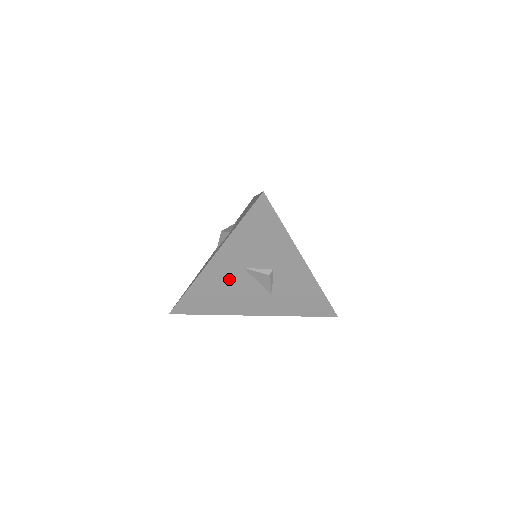
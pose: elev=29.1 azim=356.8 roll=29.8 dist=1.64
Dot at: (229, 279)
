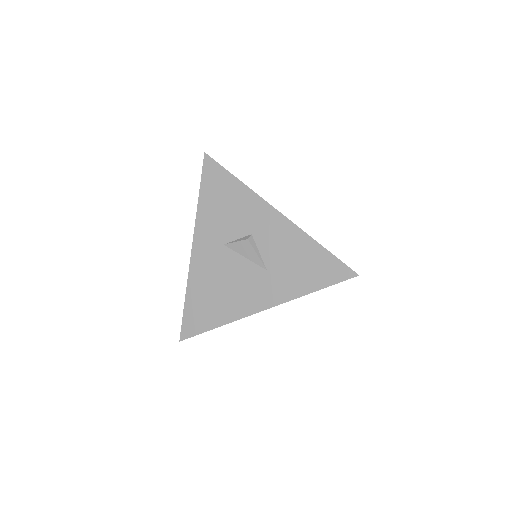
Dot at: (217, 266)
